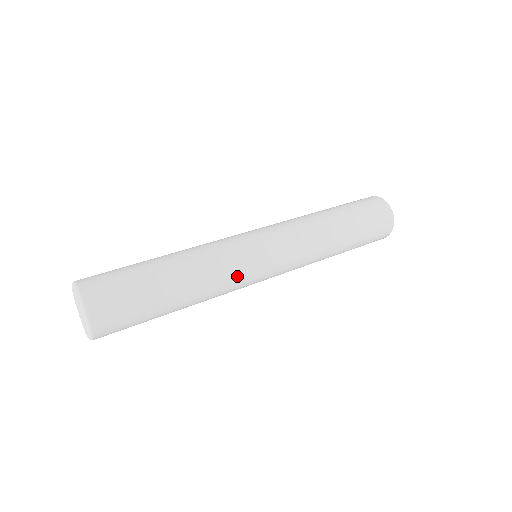
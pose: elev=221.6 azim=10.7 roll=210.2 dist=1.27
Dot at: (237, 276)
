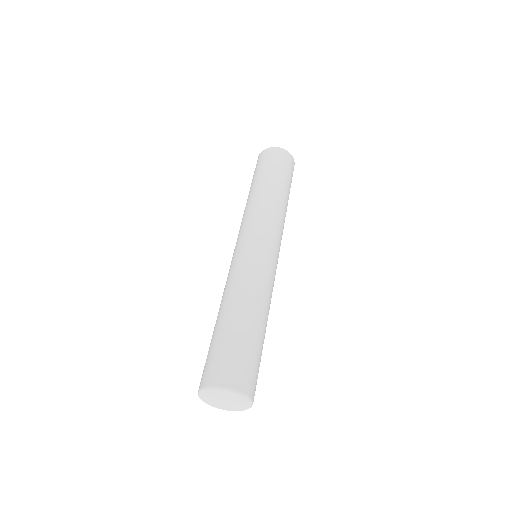
Dot at: occluded
